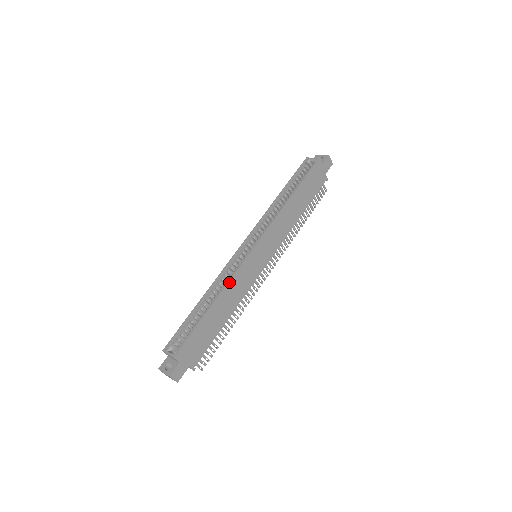
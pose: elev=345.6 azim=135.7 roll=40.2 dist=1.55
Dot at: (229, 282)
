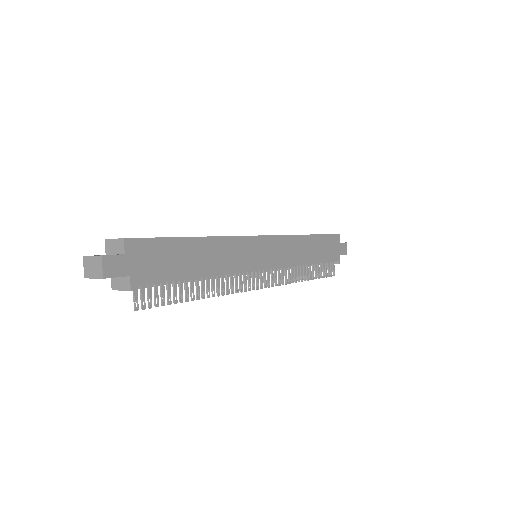
Dot at: (226, 237)
